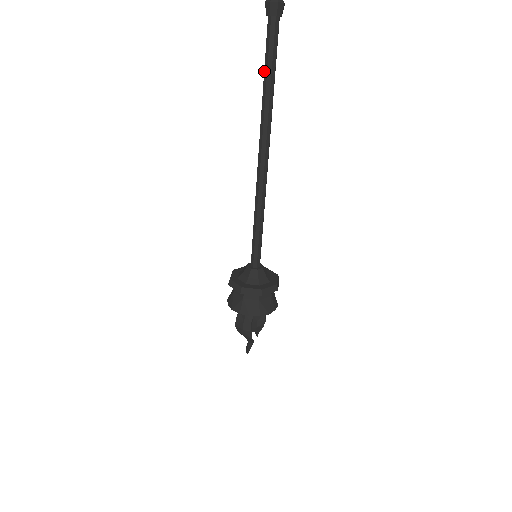
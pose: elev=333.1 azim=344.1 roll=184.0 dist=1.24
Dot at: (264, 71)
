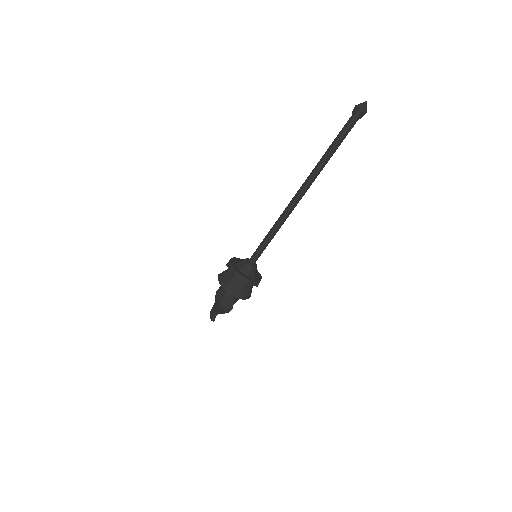
Dot at: (333, 146)
